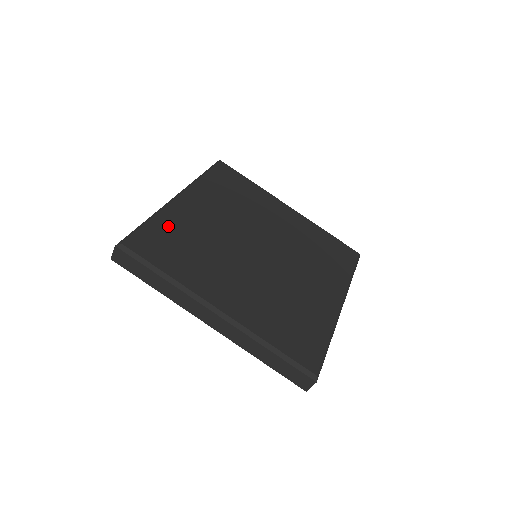
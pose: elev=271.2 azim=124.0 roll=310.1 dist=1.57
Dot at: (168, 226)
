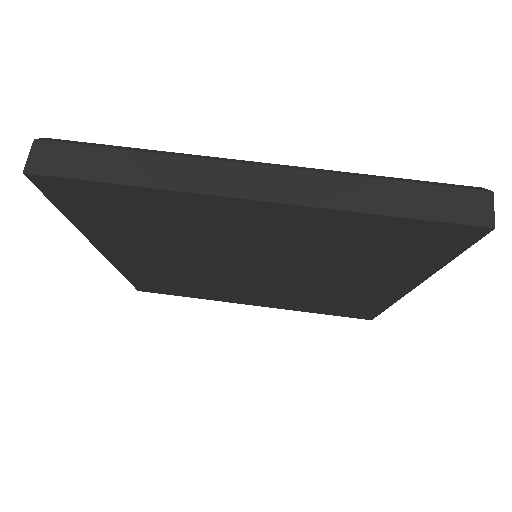
Dot at: occluded
